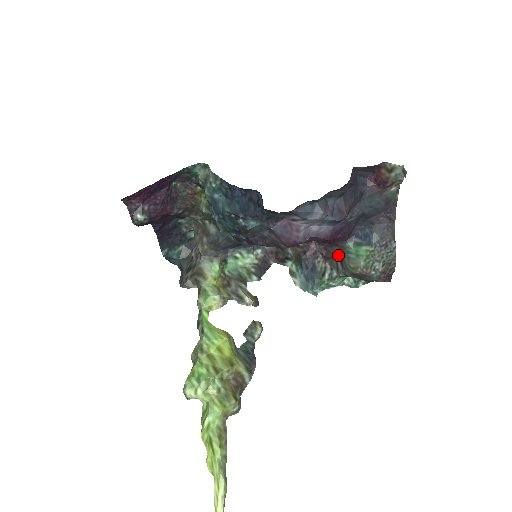
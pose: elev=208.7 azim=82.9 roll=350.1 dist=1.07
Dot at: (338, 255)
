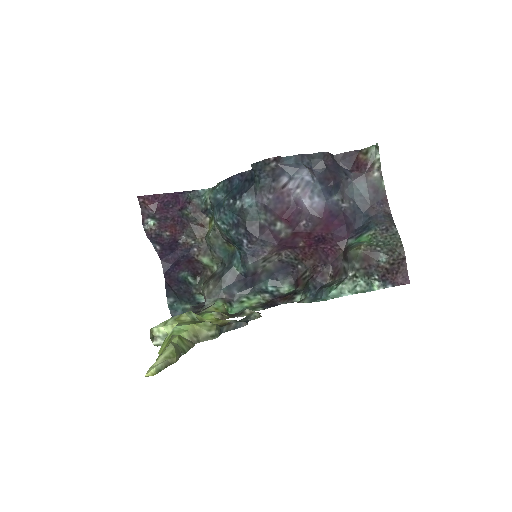
Dot at: (343, 258)
